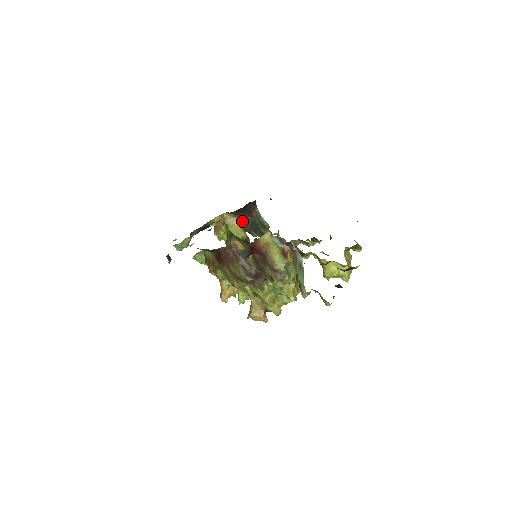
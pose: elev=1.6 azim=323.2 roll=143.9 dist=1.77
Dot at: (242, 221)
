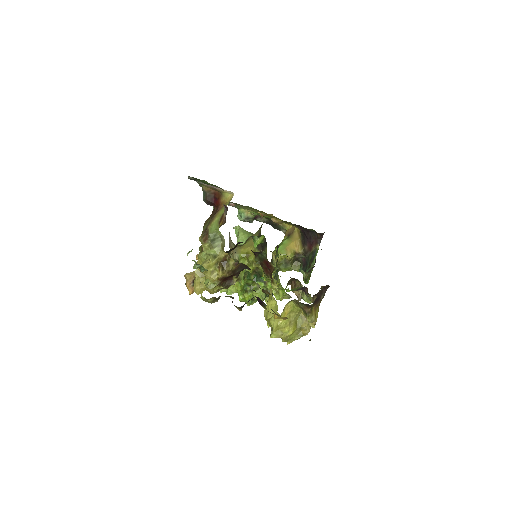
Dot at: (301, 246)
